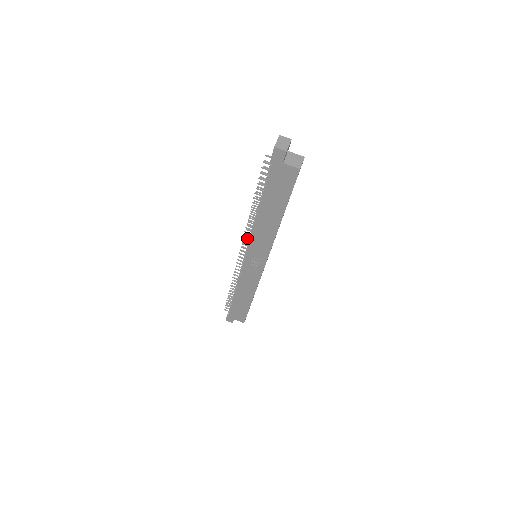
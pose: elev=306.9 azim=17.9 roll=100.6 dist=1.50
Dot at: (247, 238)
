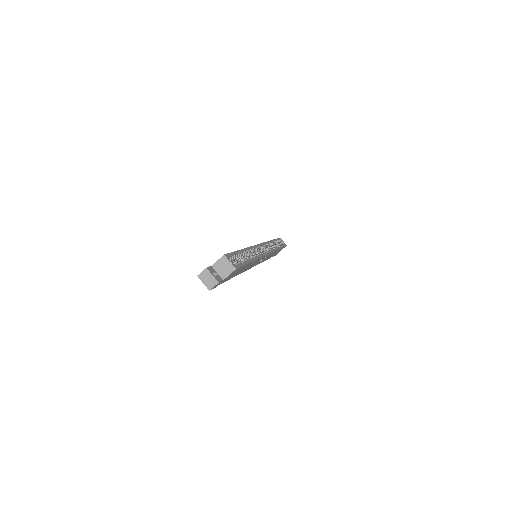
Dot at: occluded
